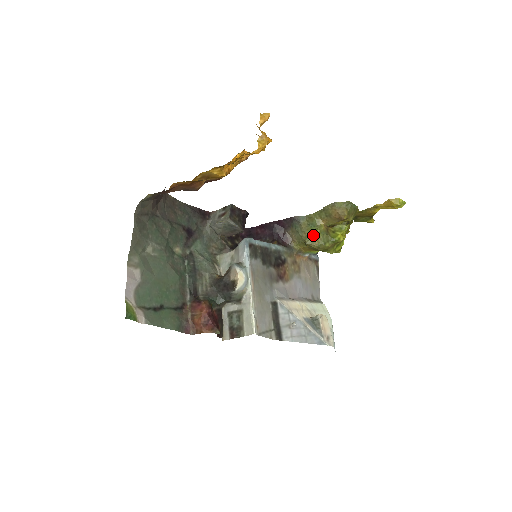
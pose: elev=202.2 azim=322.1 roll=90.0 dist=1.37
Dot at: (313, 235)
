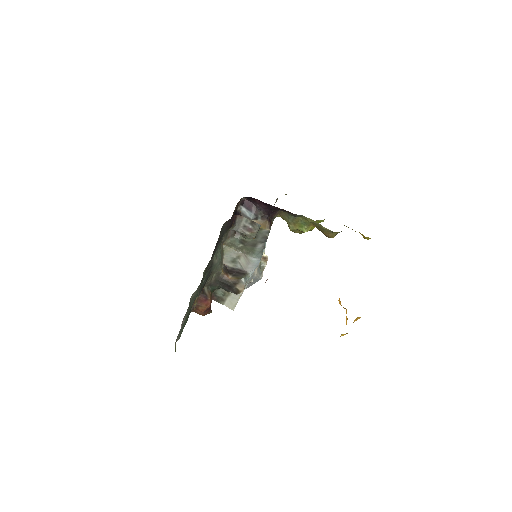
Dot at: (299, 230)
